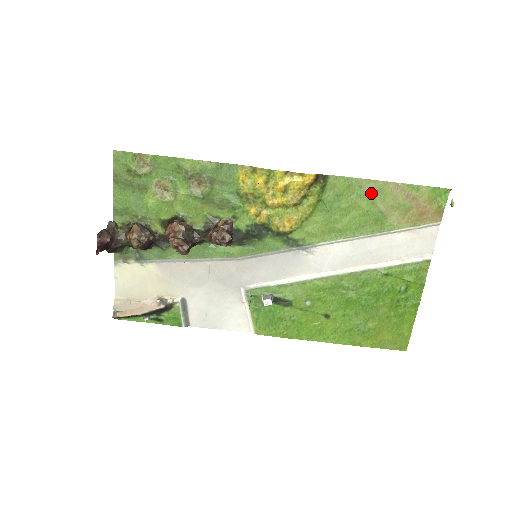
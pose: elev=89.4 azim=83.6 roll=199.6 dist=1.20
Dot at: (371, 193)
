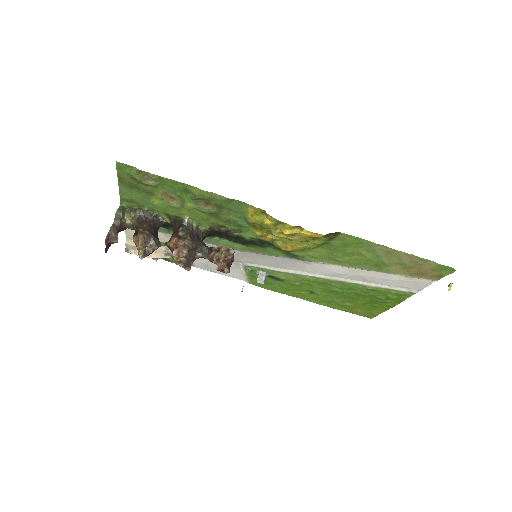
Dot at: (379, 251)
